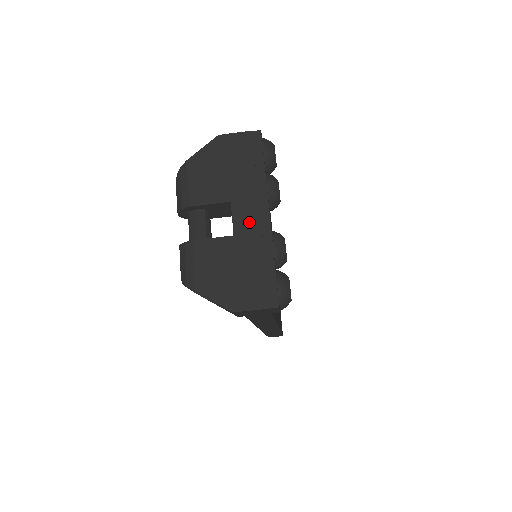
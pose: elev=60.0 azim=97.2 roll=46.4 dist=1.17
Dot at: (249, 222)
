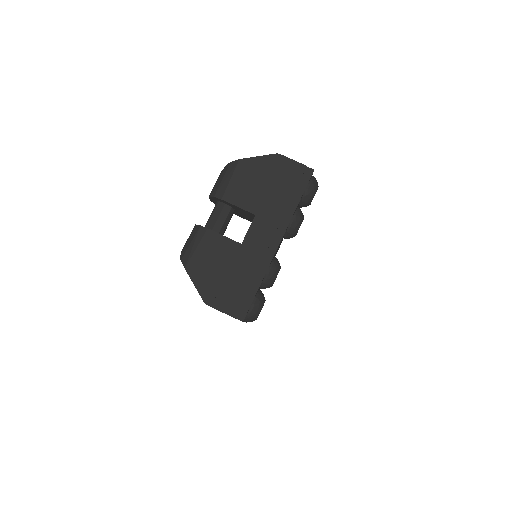
Dot at: (260, 240)
